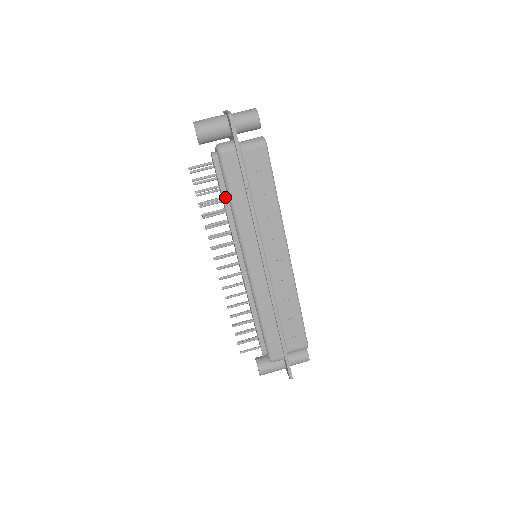
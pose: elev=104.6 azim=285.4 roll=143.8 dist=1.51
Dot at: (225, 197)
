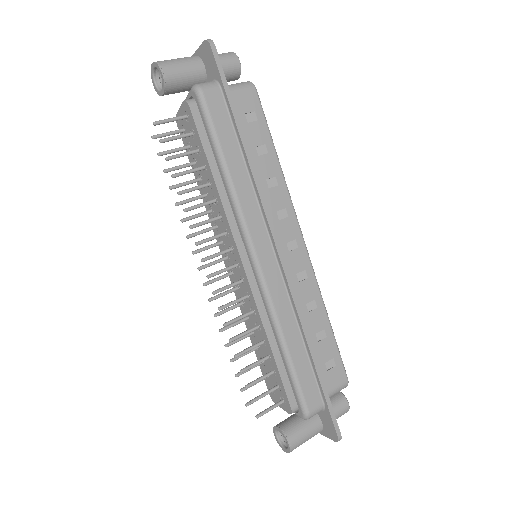
Dot at: (211, 160)
